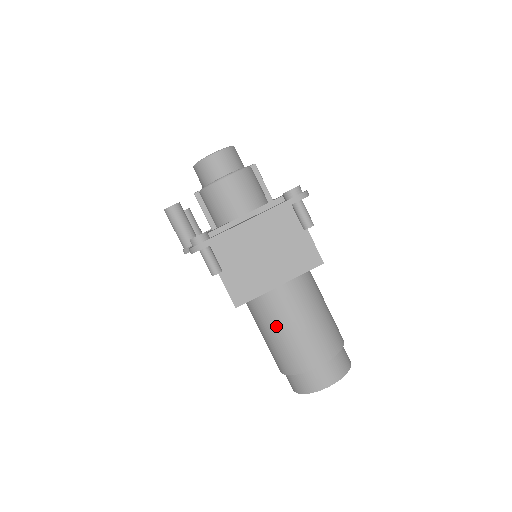
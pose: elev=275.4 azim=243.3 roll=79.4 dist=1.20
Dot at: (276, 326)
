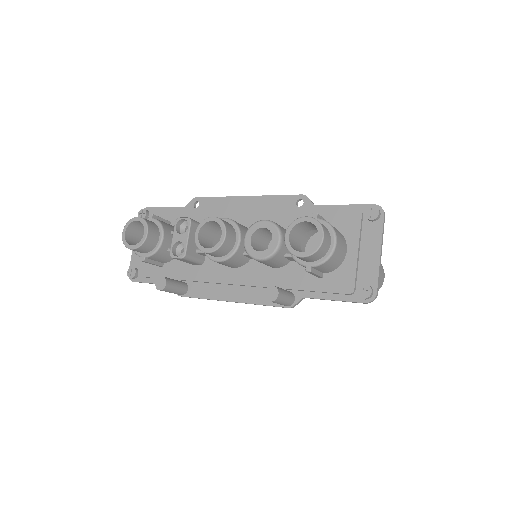
Dot at: occluded
